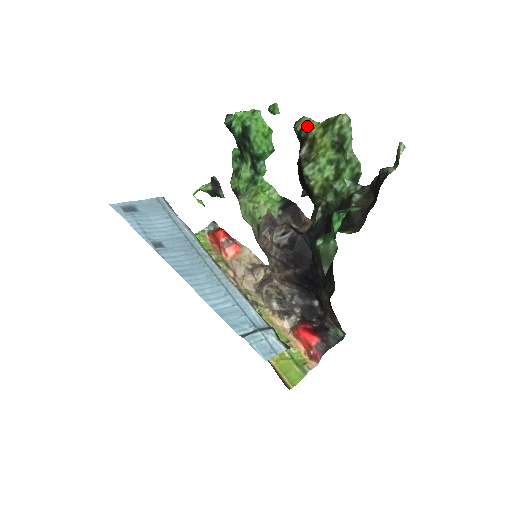
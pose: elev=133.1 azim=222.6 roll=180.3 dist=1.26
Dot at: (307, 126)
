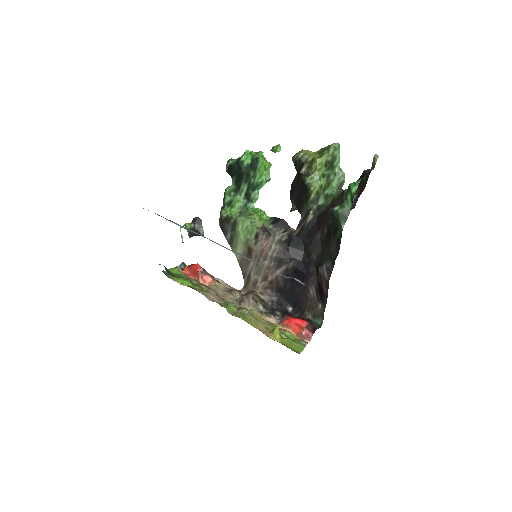
Dot at: (306, 154)
